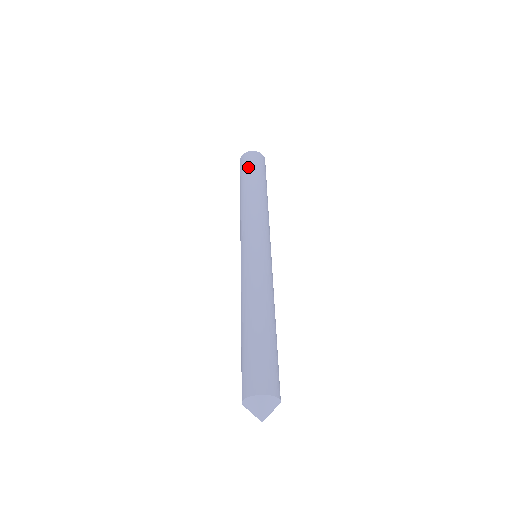
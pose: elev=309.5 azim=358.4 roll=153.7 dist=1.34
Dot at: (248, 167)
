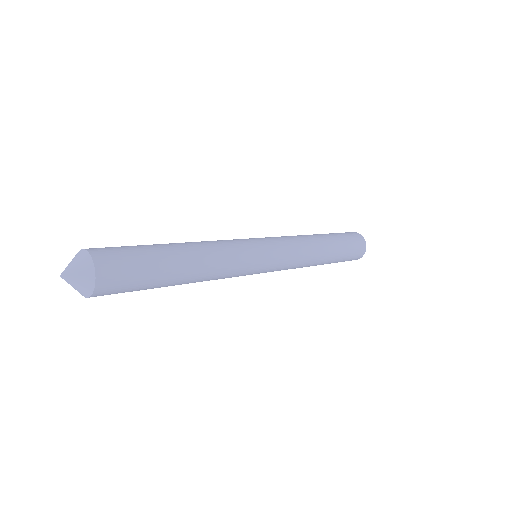
Dot at: occluded
